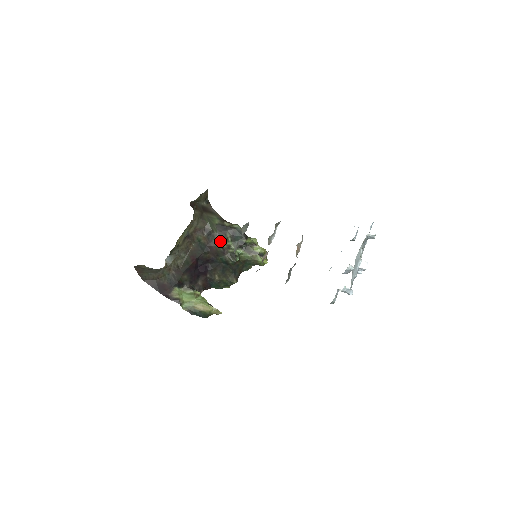
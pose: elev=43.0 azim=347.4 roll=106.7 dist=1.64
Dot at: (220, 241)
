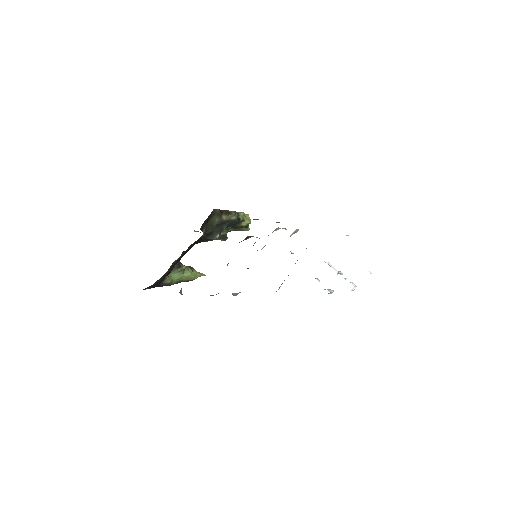
Dot at: (216, 235)
